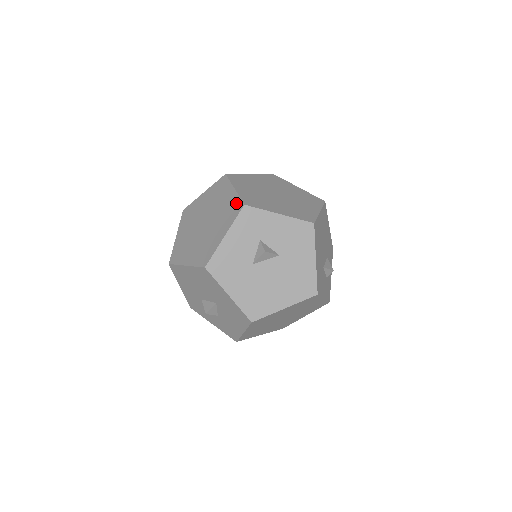
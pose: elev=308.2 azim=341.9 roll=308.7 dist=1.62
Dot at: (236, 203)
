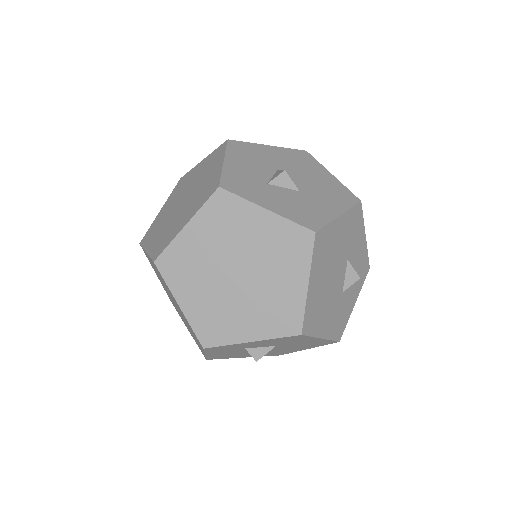
Dot at: occluded
